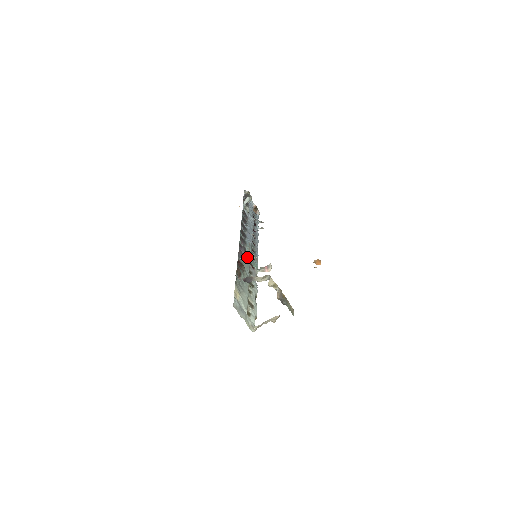
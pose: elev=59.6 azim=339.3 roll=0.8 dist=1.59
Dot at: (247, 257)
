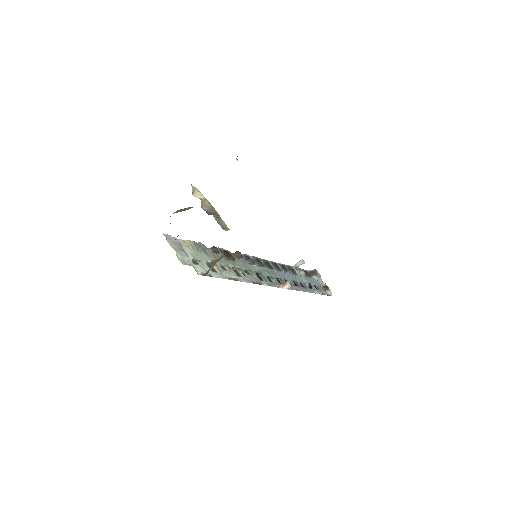
Dot at: (254, 267)
